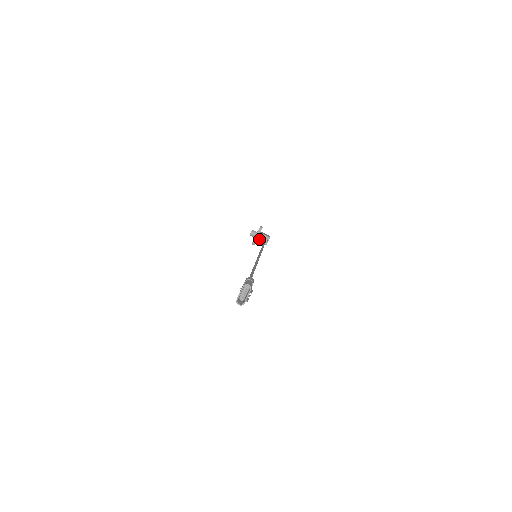
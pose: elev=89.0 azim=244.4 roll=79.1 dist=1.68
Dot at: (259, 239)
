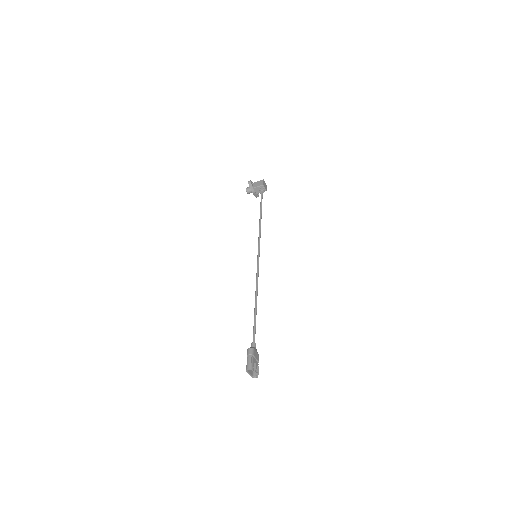
Dot at: (257, 192)
